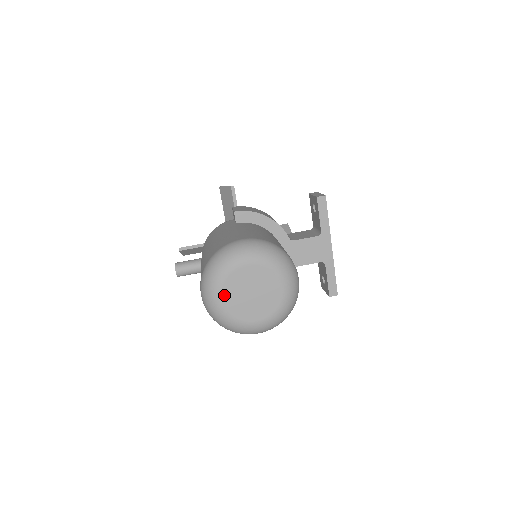
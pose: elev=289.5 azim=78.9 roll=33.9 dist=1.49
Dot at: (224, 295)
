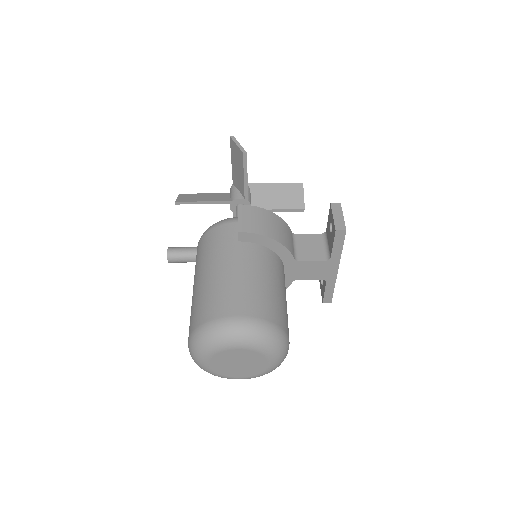
Dot at: (210, 362)
